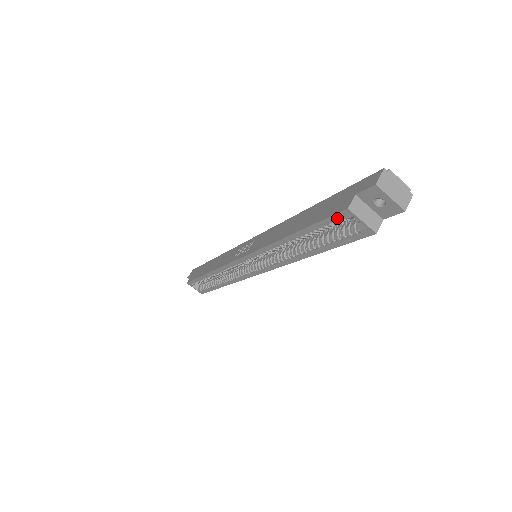
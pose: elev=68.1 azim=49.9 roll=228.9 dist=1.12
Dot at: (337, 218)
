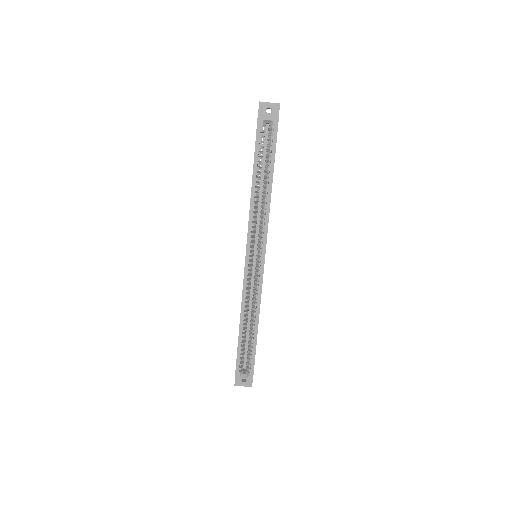
Dot at: (259, 131)
